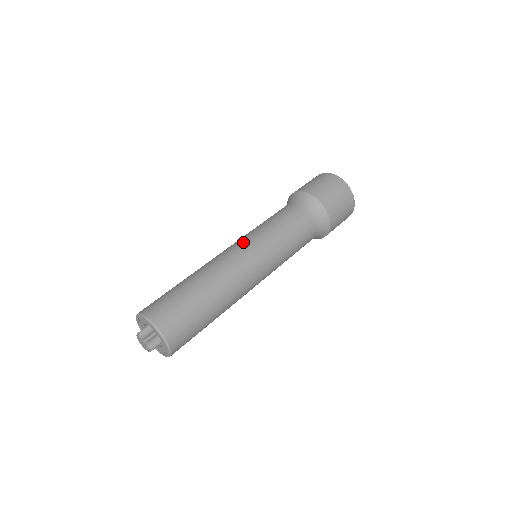
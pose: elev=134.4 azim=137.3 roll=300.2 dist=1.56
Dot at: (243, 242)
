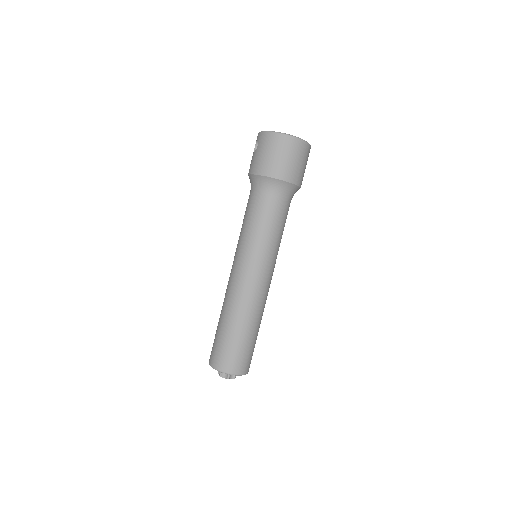
Dot at: (242, 264)
